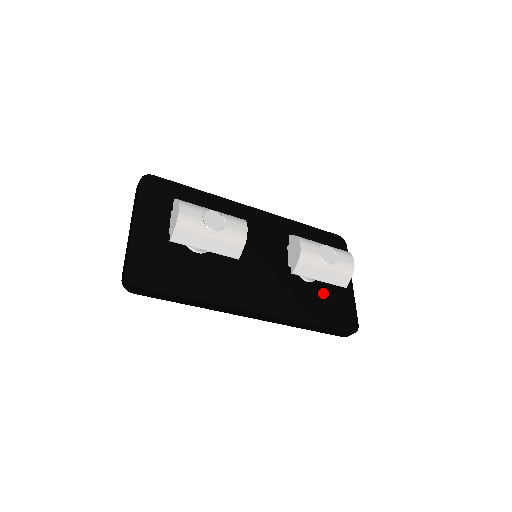
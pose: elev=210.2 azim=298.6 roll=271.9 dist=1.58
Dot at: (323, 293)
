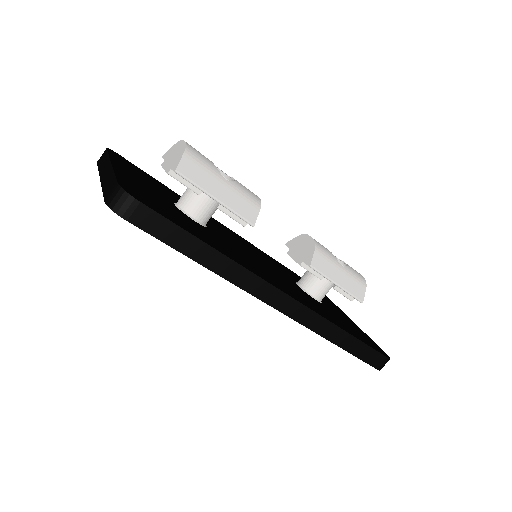
Dot at: (336, 315)
